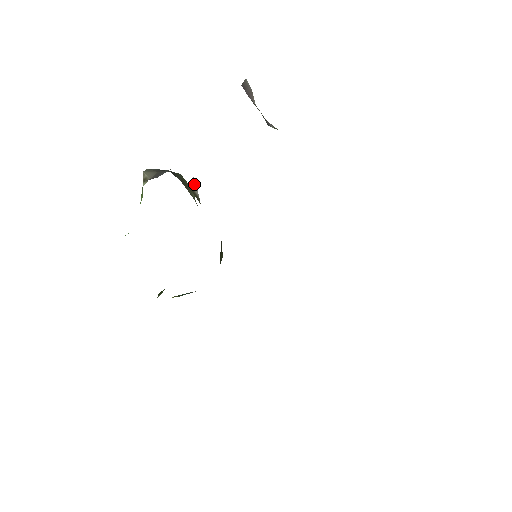
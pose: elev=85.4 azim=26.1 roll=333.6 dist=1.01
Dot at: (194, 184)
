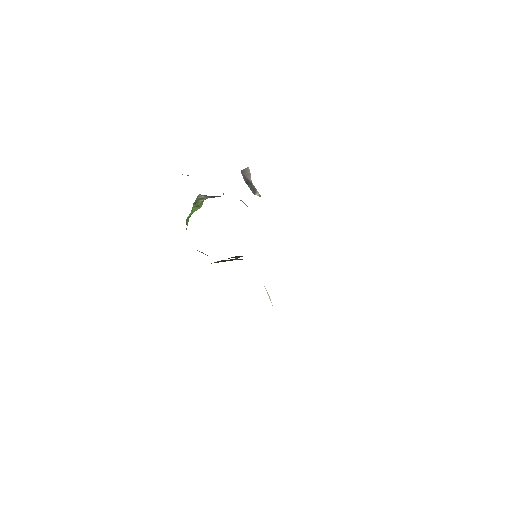
Dot at: occluded
